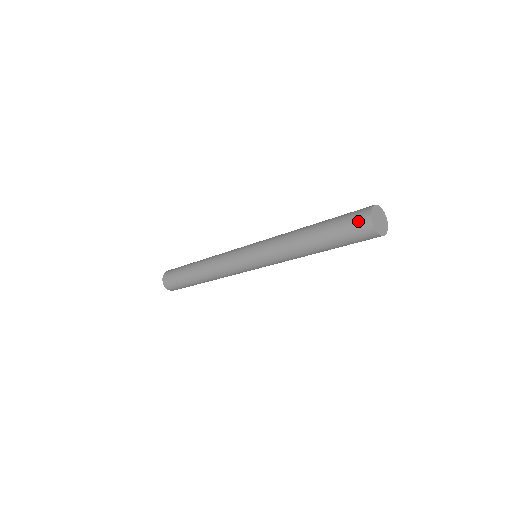
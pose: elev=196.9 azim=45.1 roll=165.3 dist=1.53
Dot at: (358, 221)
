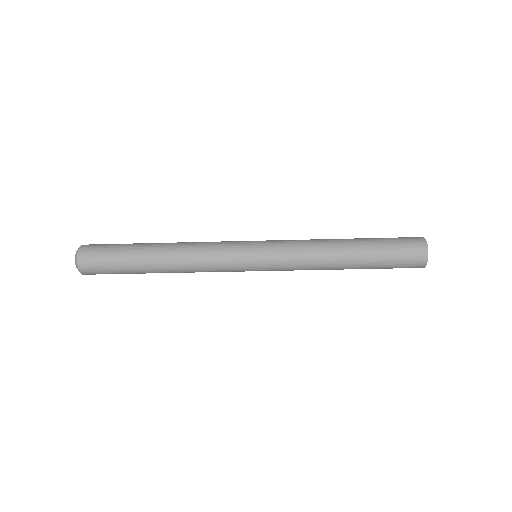
Dot at: (411, 238)
